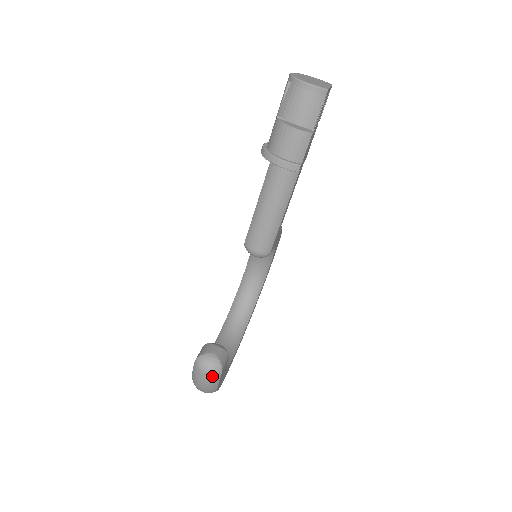
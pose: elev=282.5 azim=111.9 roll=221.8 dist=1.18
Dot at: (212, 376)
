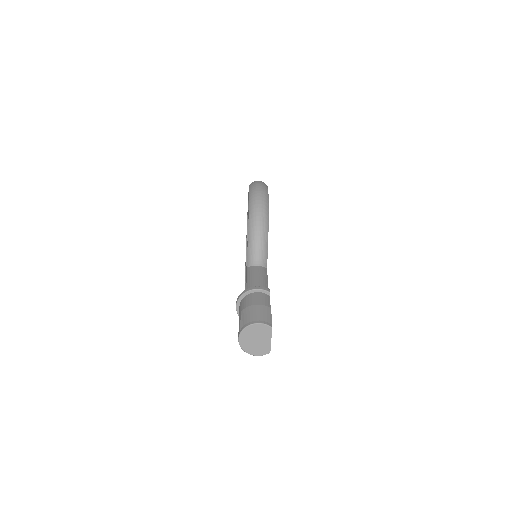
Dot at: occluded
